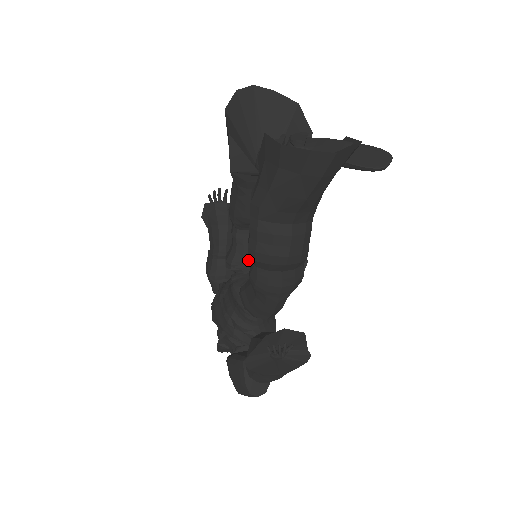
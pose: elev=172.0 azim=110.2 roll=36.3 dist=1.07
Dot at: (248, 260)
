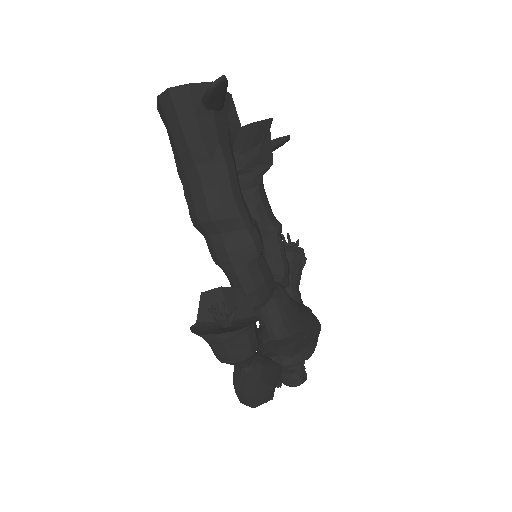
Dot at: occluded
